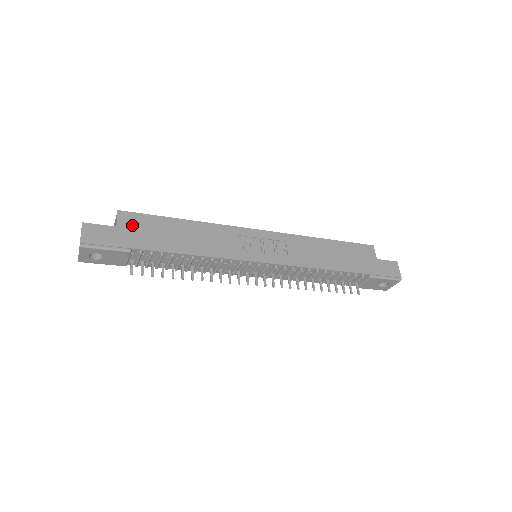
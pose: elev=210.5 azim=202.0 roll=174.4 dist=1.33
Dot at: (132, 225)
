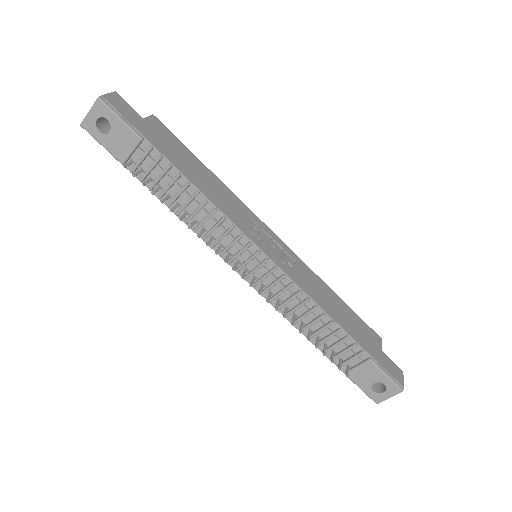
Dot at: (158, 130)
